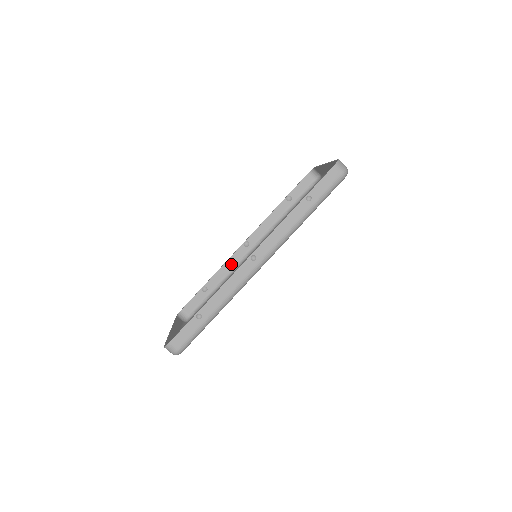
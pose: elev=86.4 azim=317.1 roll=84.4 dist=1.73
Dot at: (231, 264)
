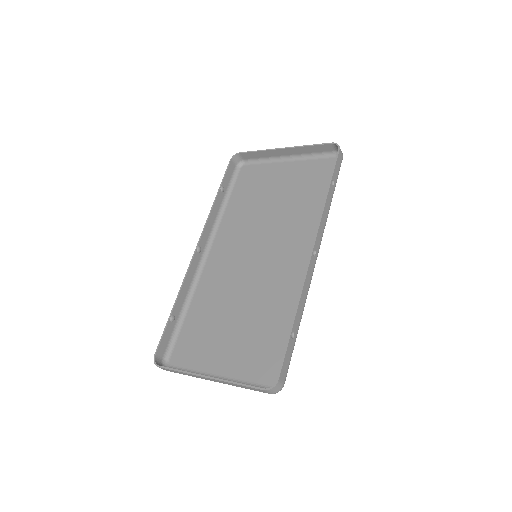
Dot at: (190, 278)
